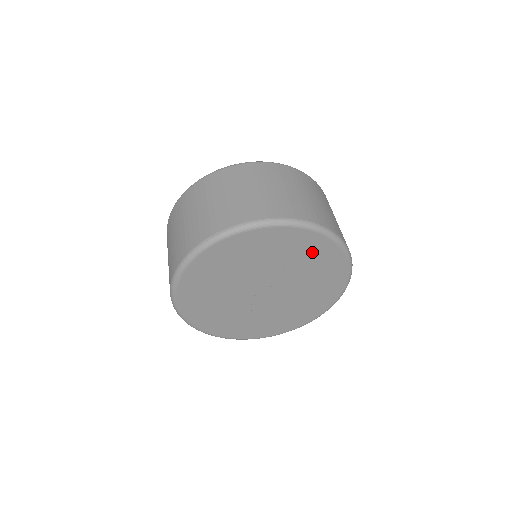
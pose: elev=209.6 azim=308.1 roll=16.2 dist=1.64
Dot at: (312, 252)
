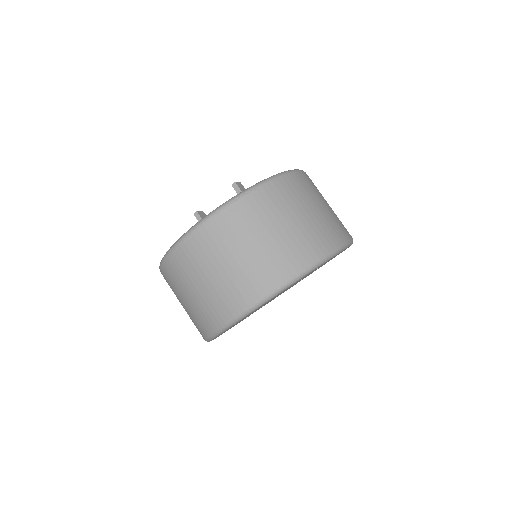
Dot at: occluded
